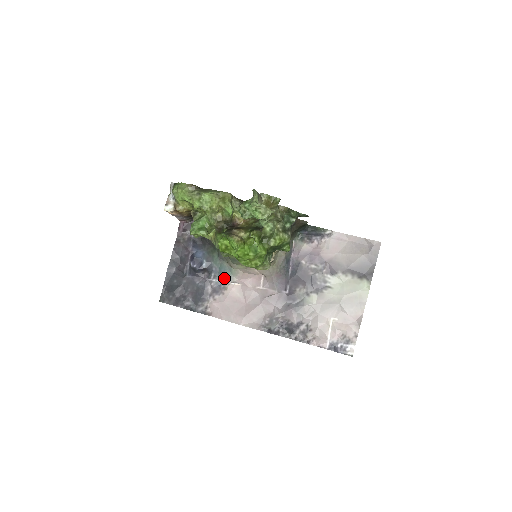
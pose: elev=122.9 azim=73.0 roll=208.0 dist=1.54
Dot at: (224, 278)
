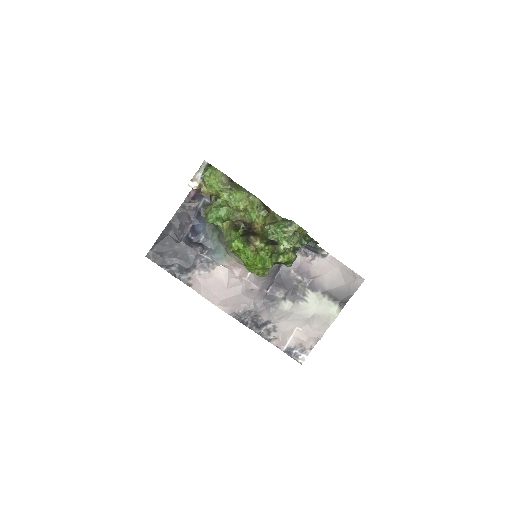
Dot at: (216, 259)
